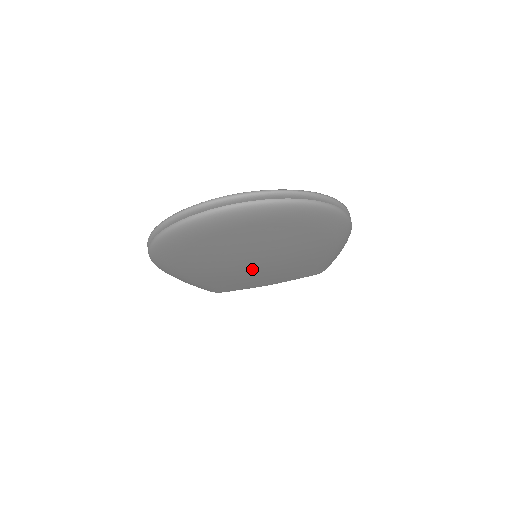
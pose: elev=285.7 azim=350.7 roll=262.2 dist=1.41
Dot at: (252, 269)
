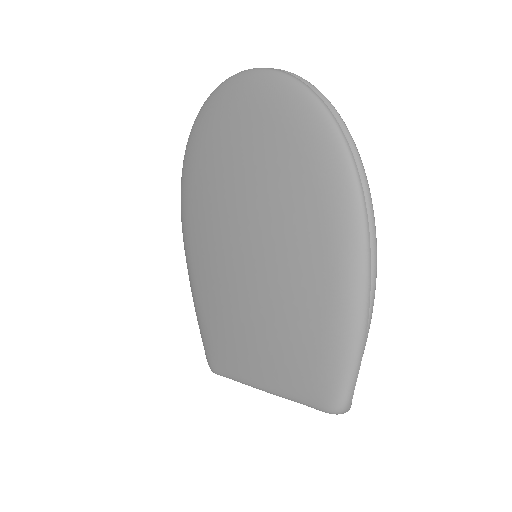
Dot at: (239, 262)
